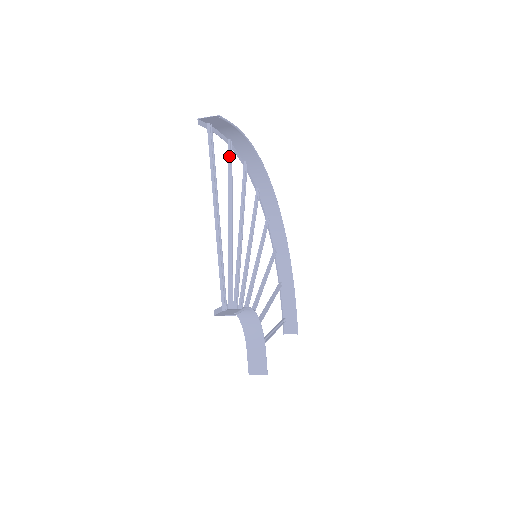
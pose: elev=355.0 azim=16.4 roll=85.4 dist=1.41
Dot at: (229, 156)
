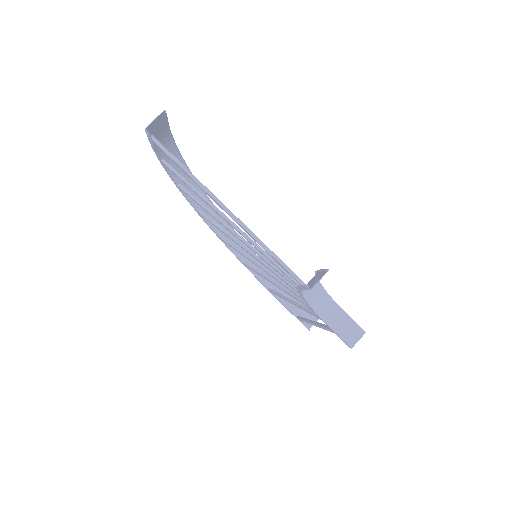
Dot at: (175, 172)
